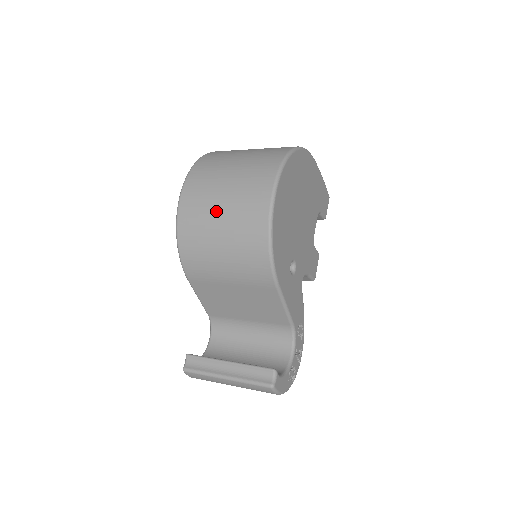
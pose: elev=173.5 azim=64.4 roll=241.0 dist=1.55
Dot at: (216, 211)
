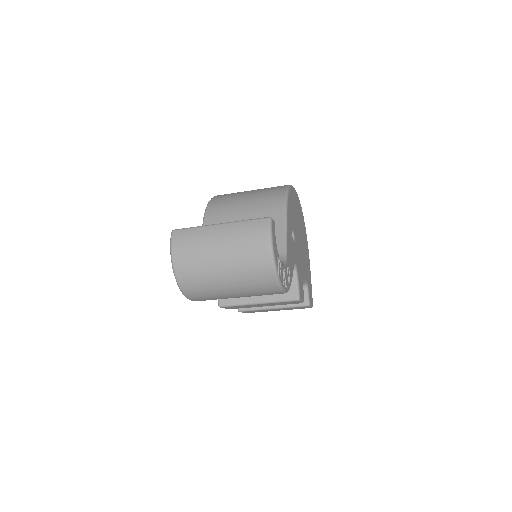
Dot at: occluded
